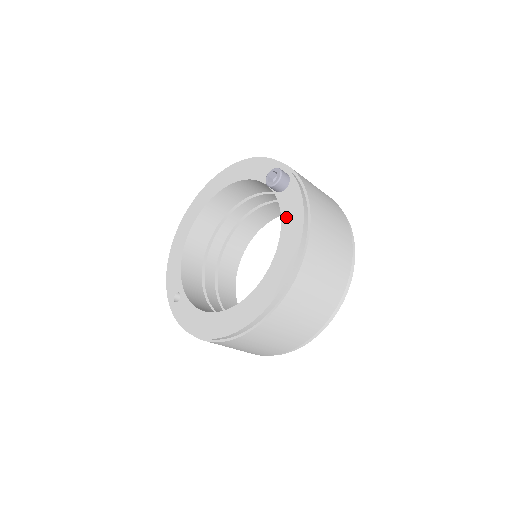
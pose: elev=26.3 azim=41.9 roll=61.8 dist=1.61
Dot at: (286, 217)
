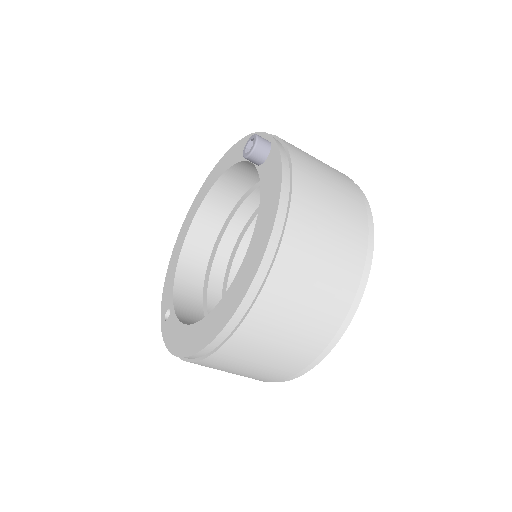
Dot at: (265, 189)
